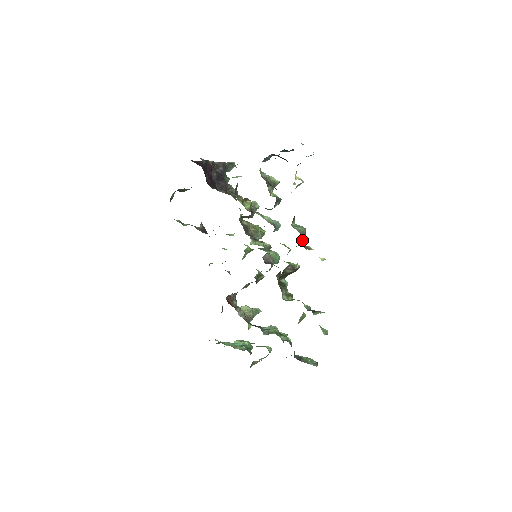
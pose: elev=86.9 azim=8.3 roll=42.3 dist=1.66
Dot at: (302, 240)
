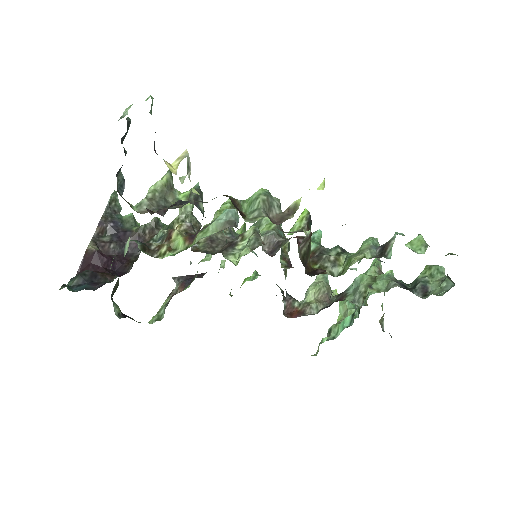
Dot at: (275, 208)
